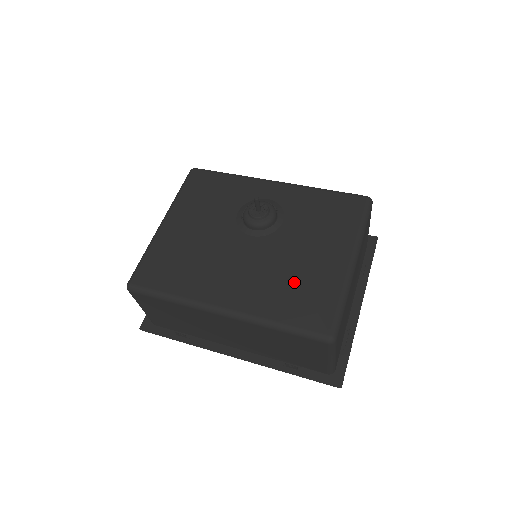
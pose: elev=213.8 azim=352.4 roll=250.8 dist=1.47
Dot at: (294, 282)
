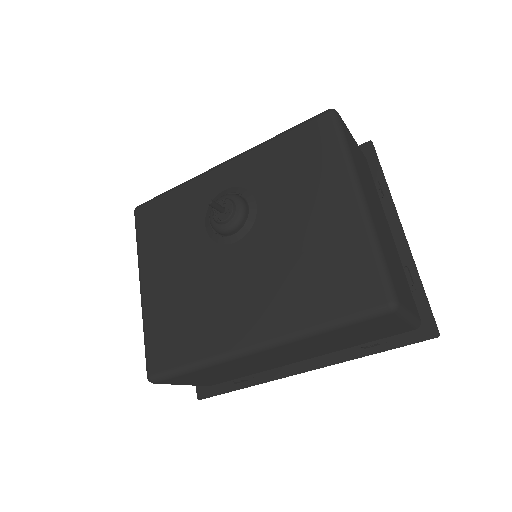
Dot at: (310, 265)
